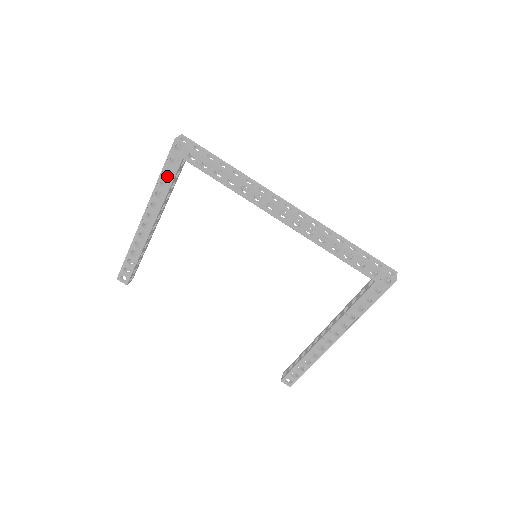
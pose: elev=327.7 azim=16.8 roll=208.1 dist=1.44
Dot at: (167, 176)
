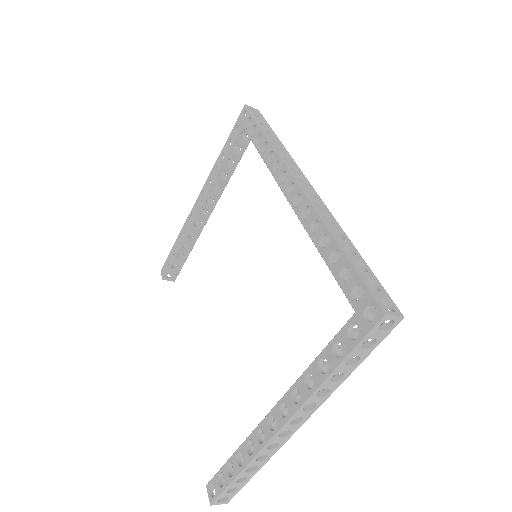
Dot at: (227, 147)
